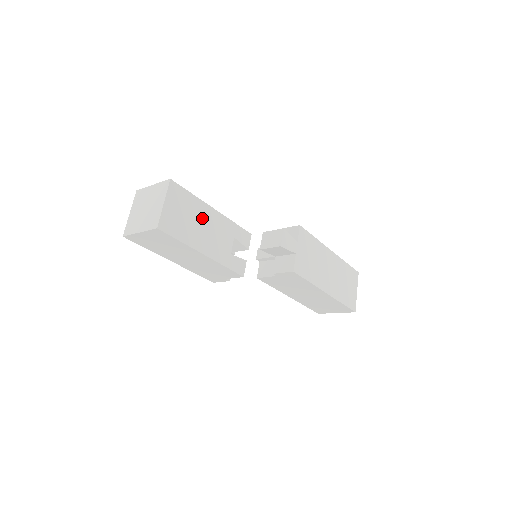
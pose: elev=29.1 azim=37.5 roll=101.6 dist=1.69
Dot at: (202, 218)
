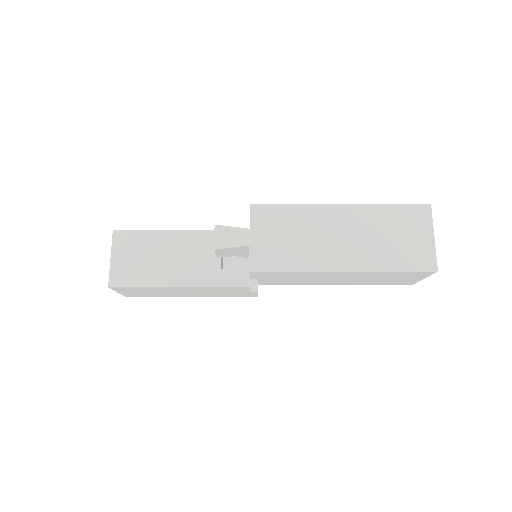
Dot at: (166, 249)
